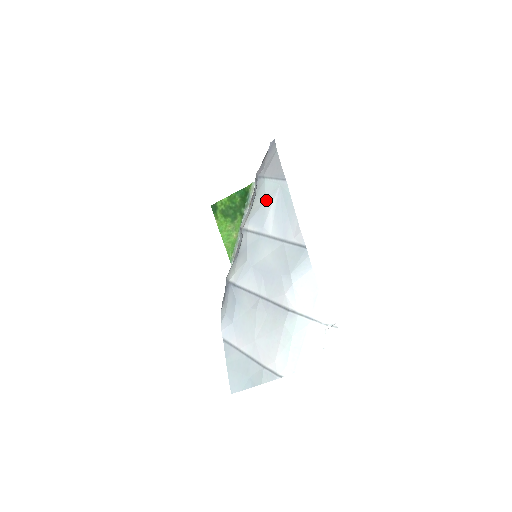
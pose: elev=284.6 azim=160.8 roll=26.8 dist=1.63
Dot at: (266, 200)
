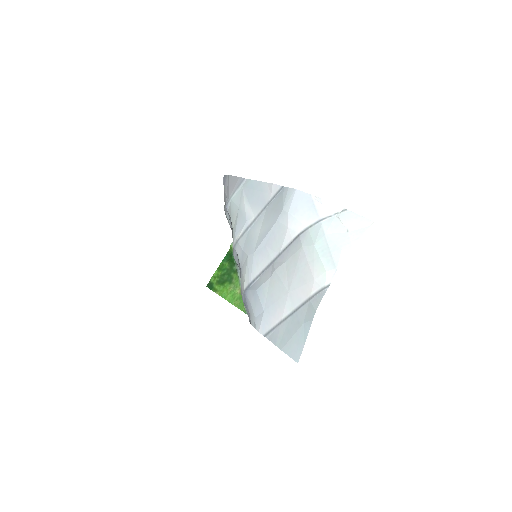
Dot at: (239, 207)
